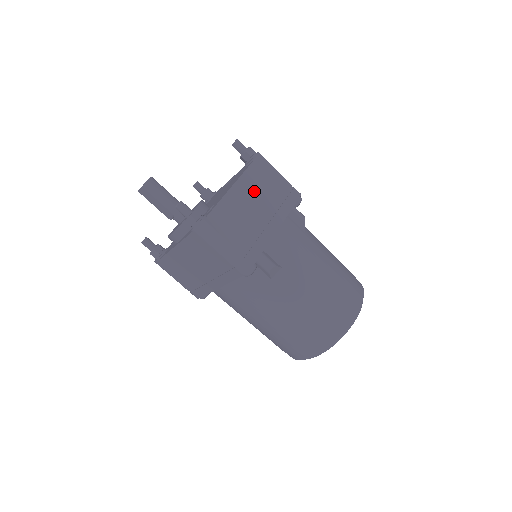
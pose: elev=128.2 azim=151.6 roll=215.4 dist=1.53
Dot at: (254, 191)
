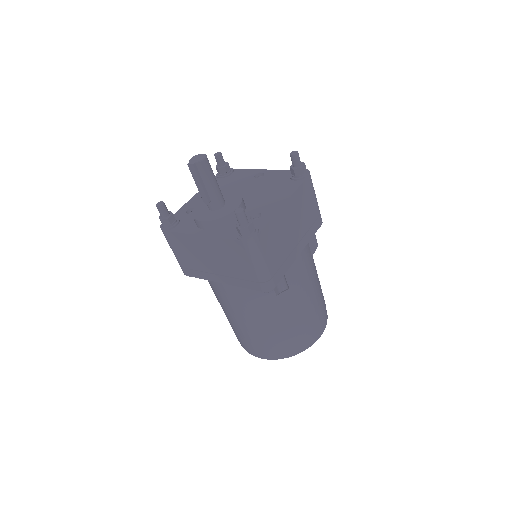
Dot at: (296, 212)
